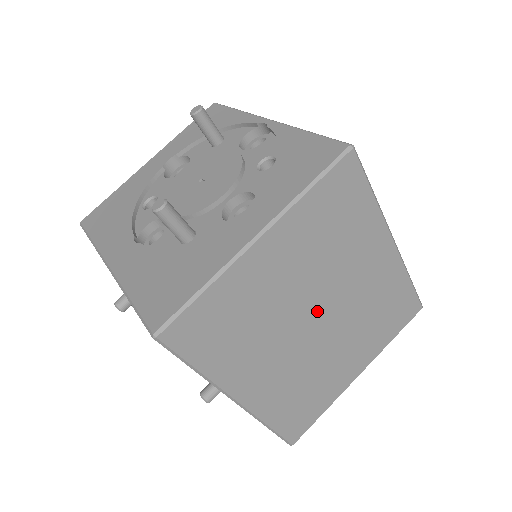
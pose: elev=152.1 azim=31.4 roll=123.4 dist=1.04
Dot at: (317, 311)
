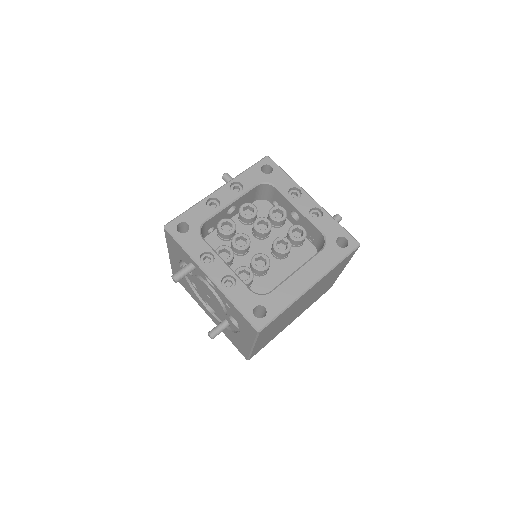
Dot at: occluded
